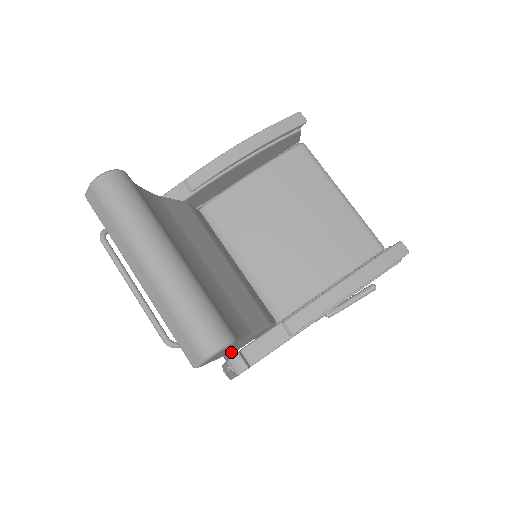
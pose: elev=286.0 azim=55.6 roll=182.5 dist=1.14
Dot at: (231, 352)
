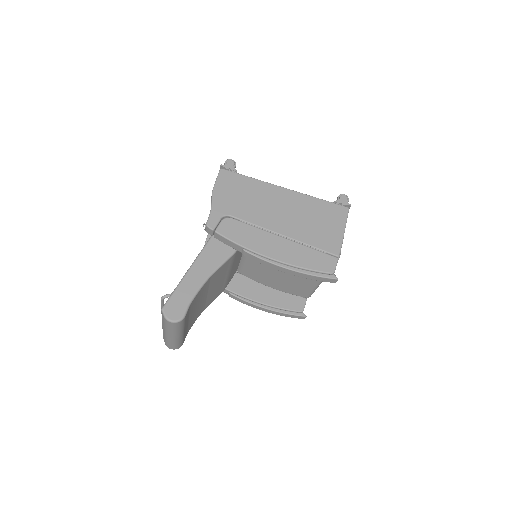
Dot at: occluded
